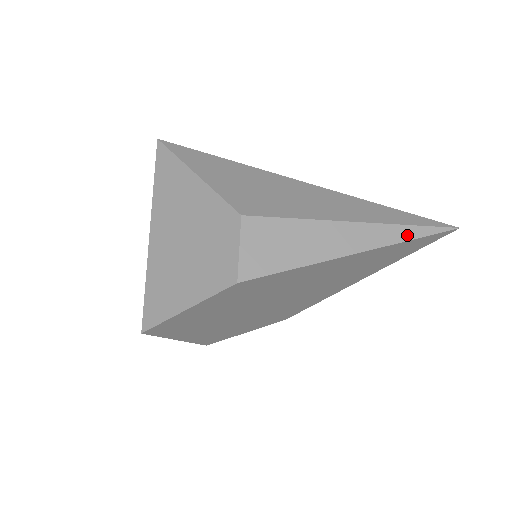
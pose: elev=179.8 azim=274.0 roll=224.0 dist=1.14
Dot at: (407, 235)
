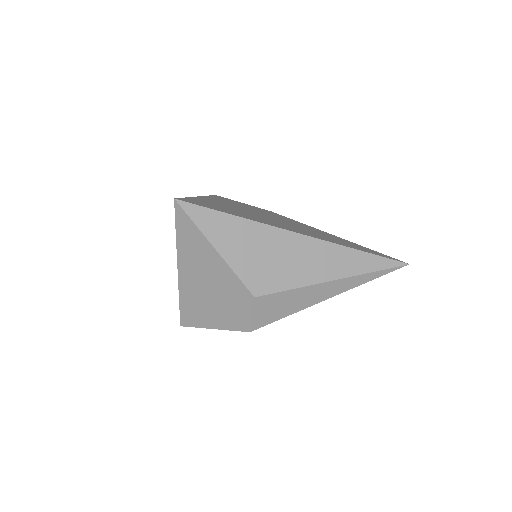
Dot at: (370, 278)
